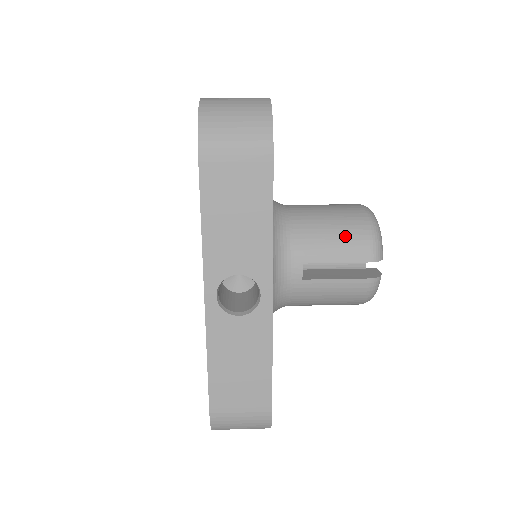
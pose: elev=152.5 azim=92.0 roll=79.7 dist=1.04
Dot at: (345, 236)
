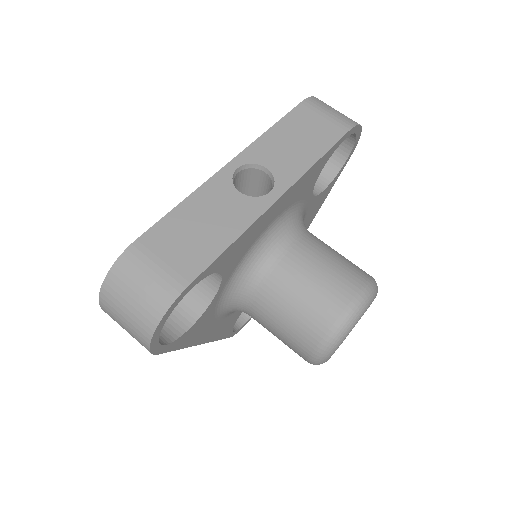
Dot at: (290, 340)
